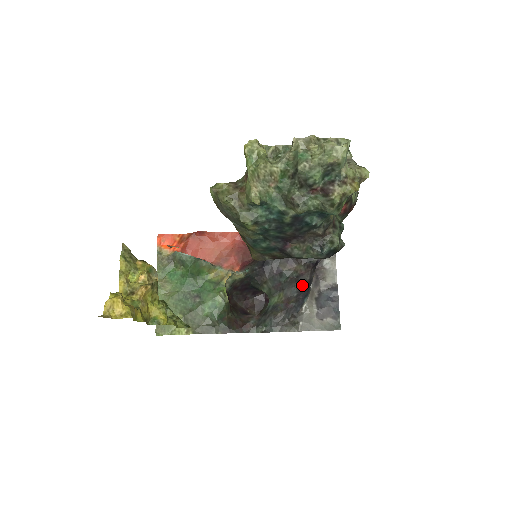
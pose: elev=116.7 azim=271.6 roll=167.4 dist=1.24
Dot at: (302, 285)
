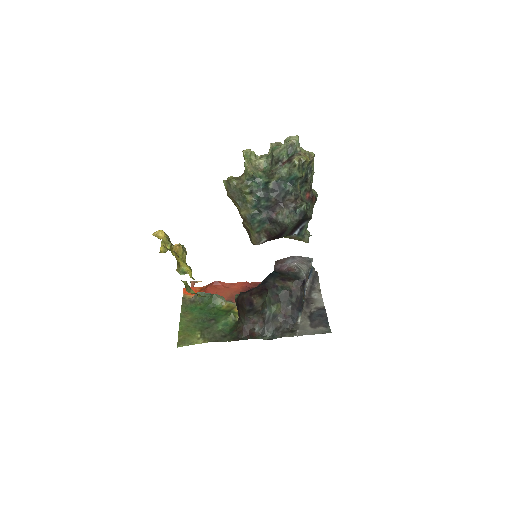
Dot at: (295, 299)
